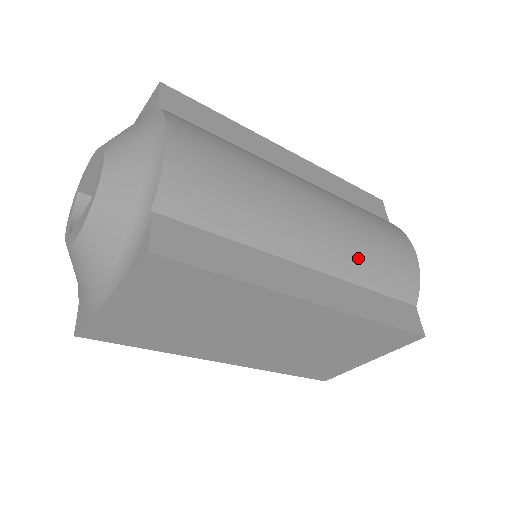
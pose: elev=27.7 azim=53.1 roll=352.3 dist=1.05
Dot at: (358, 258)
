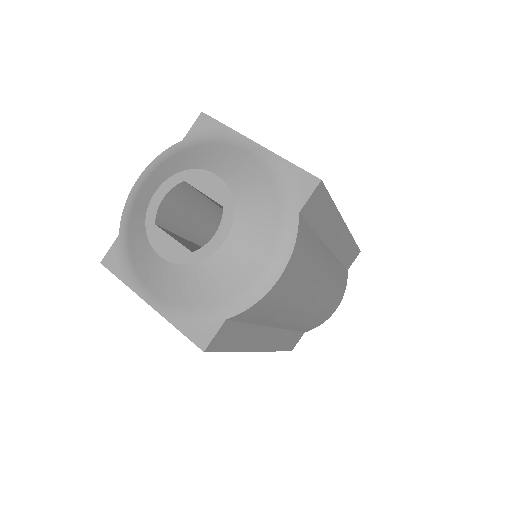
Dot at: (305, 321)
